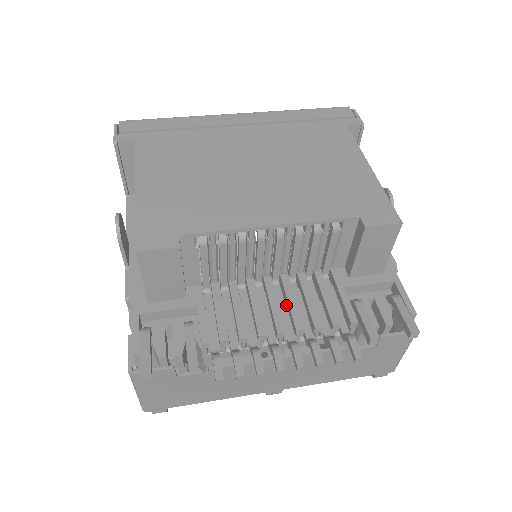
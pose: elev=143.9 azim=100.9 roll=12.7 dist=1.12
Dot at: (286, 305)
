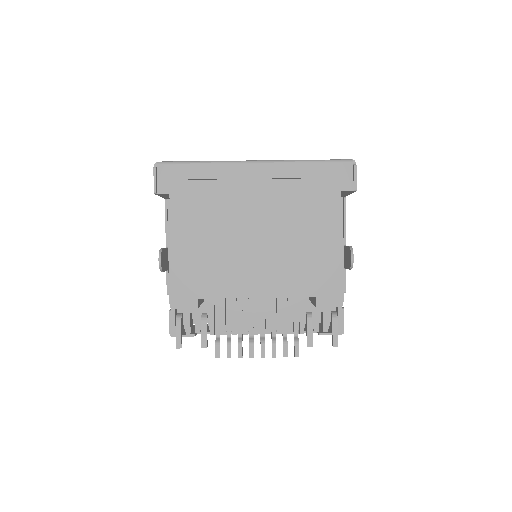
Dot at: occluded
